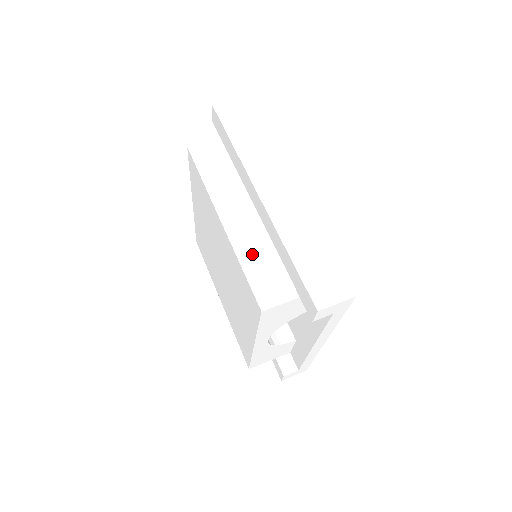
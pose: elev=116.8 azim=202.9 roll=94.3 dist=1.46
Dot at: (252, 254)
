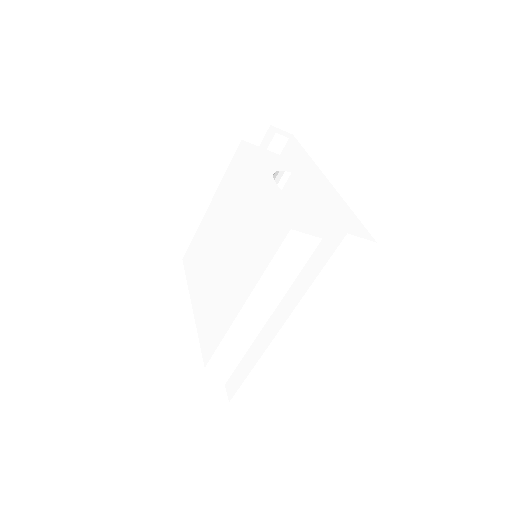
Dot at: (237, 337)
